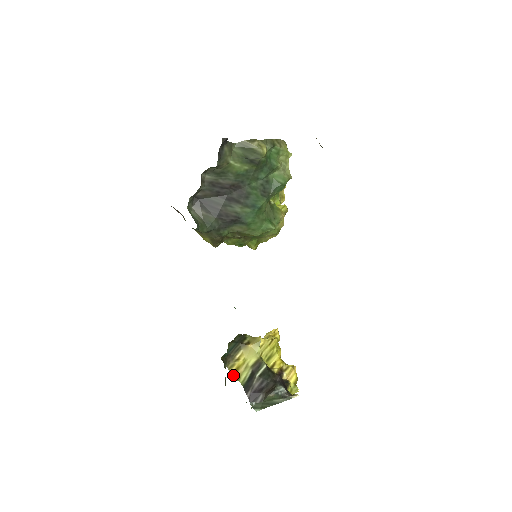
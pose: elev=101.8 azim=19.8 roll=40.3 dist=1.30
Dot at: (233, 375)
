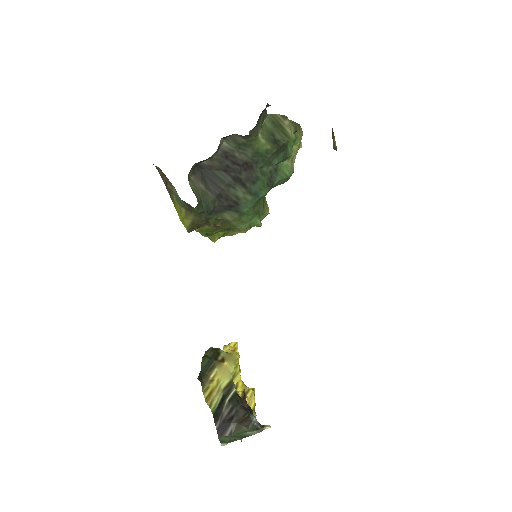
Dot at: (206, 400)
